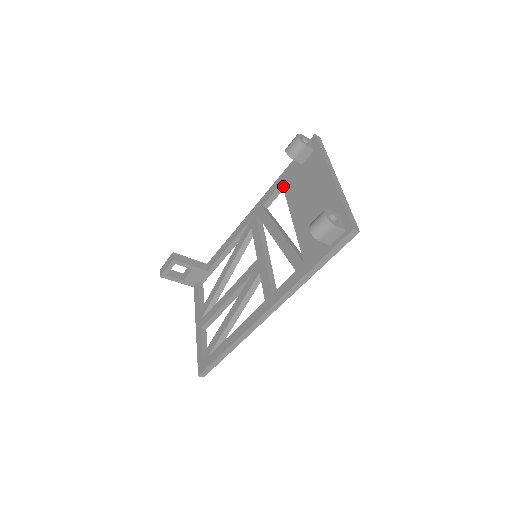
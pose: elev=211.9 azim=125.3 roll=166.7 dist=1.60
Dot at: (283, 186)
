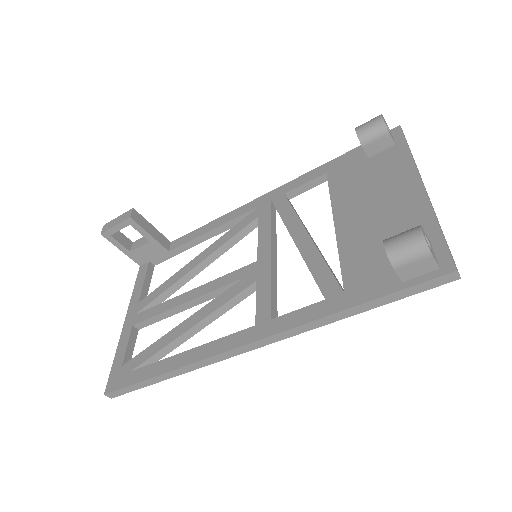
Dot at: (328, 177)
